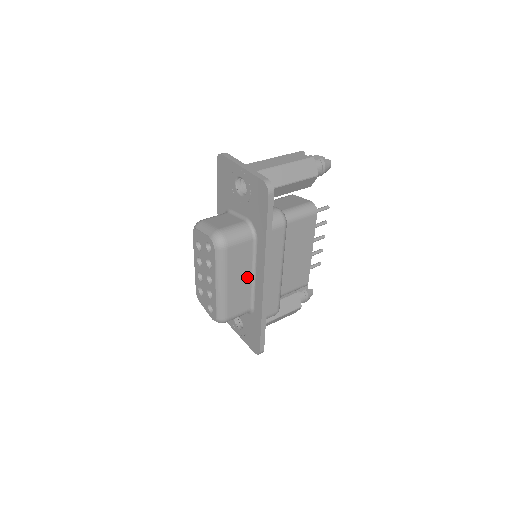
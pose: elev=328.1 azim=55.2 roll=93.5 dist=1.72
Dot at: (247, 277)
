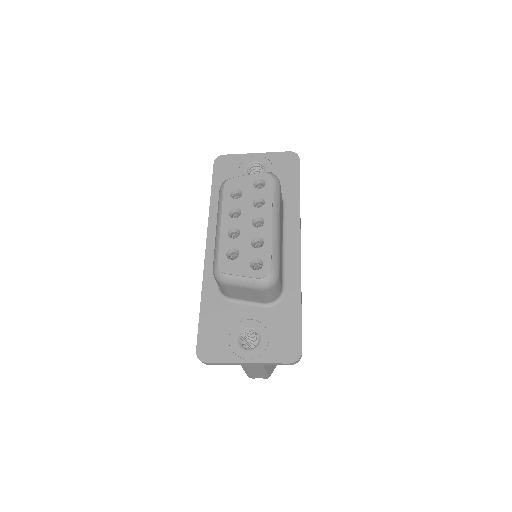
Dot at: occluded
